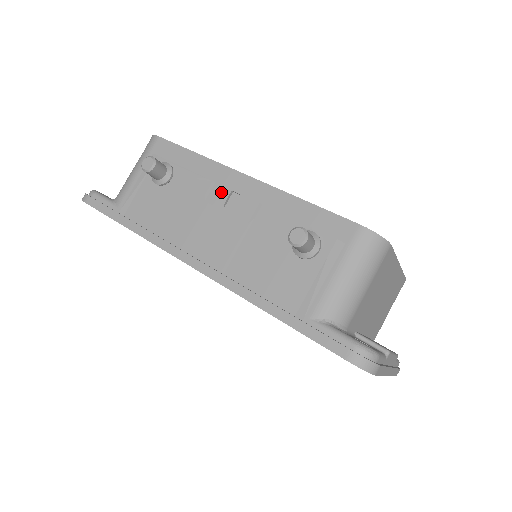
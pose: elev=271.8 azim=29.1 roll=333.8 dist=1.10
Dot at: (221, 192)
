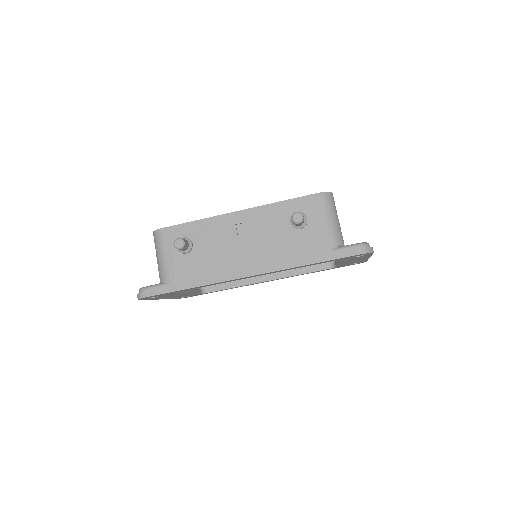
Dot at: (230, 229)
